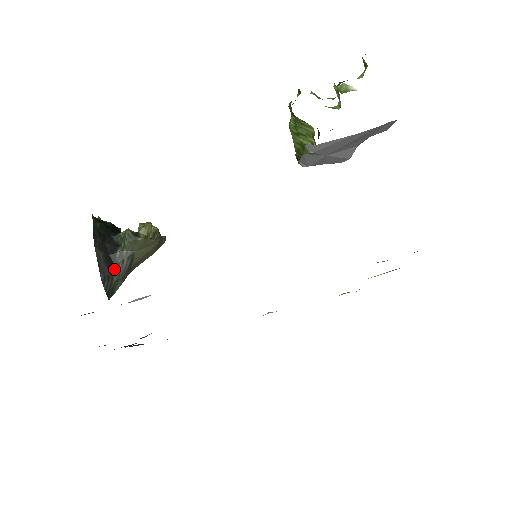
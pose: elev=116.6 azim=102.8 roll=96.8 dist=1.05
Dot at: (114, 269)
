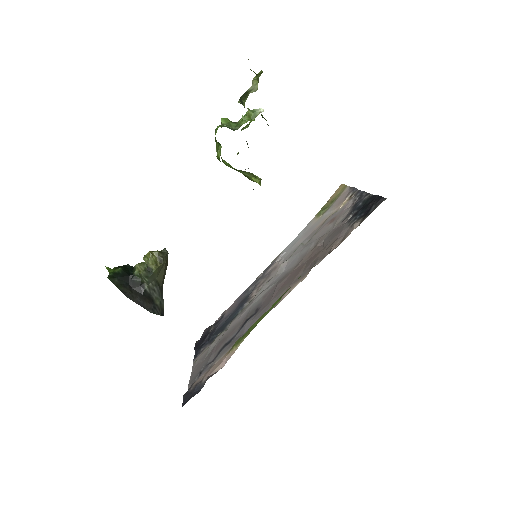
Dot at: (153, 299)
